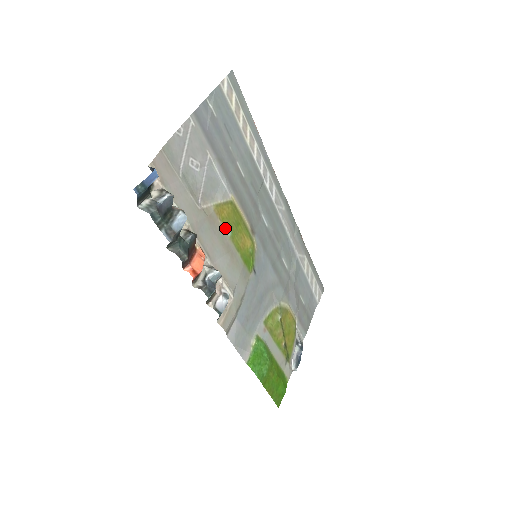
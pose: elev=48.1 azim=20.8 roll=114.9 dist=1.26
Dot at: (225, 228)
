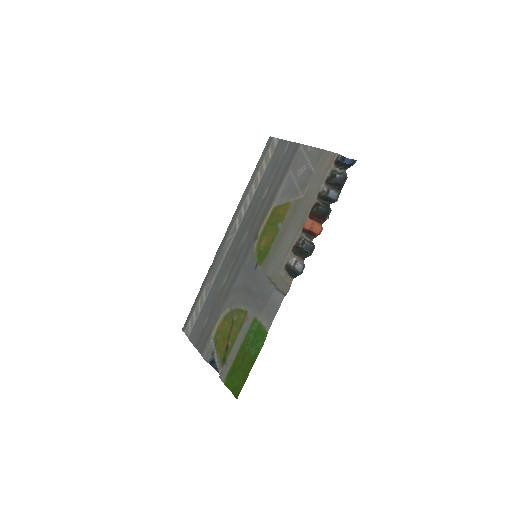
Dot at: (283, 221)
